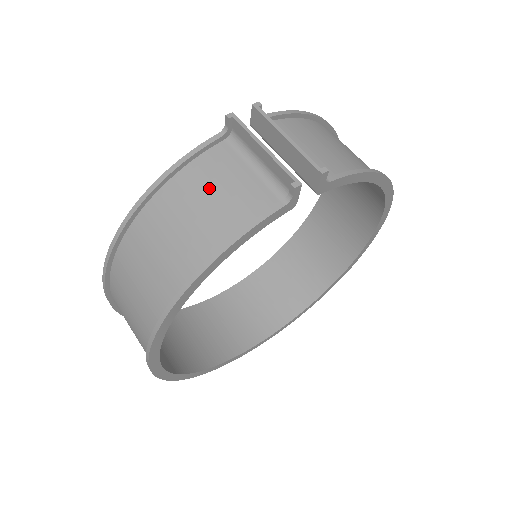
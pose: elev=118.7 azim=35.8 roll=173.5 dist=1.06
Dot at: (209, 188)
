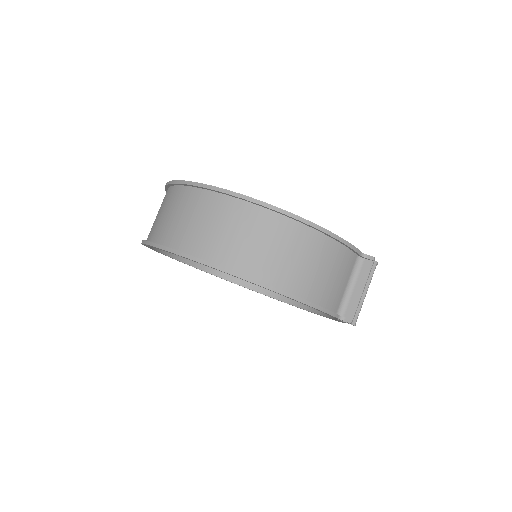
Dot at: (337, 270)
